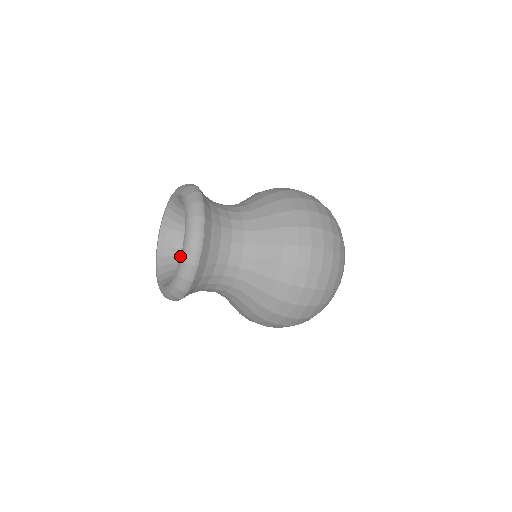
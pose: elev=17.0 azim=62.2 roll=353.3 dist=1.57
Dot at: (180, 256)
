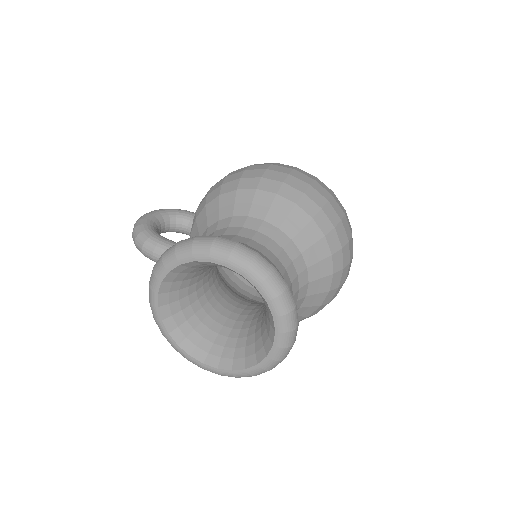
Dot at: (188, 288)
